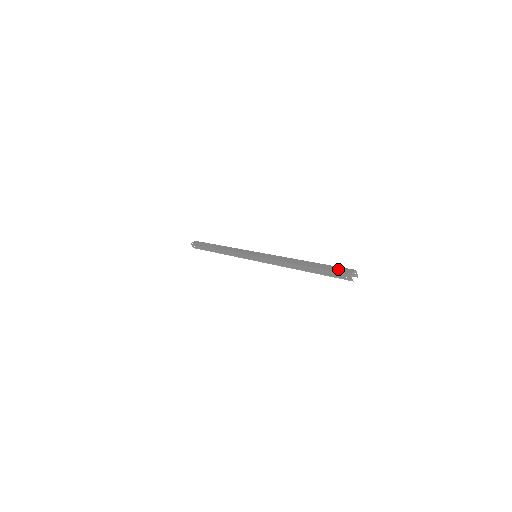
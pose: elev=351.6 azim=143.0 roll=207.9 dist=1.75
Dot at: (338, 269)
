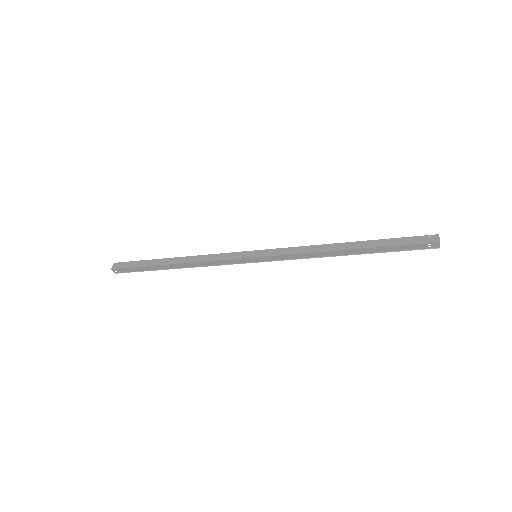
Dot at: (414, 240)
